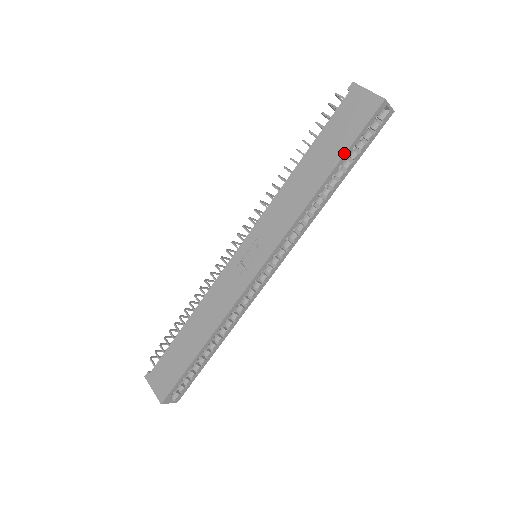
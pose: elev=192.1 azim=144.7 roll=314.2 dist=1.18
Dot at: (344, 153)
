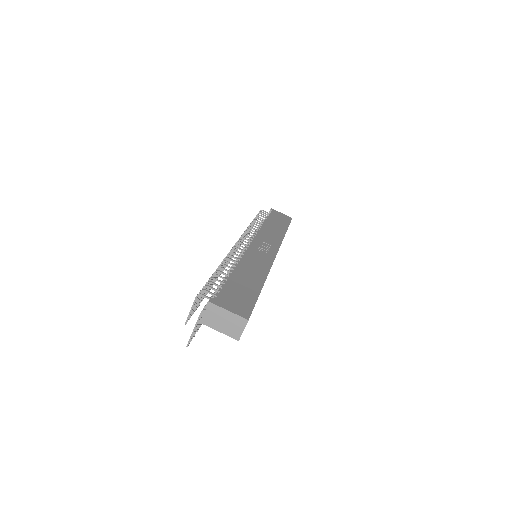
Dot at: (288, 226)
